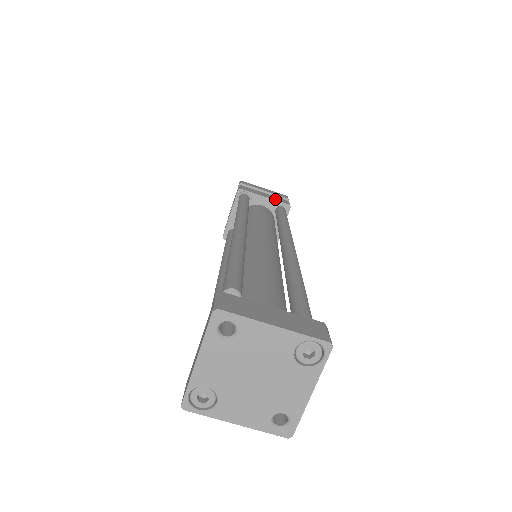
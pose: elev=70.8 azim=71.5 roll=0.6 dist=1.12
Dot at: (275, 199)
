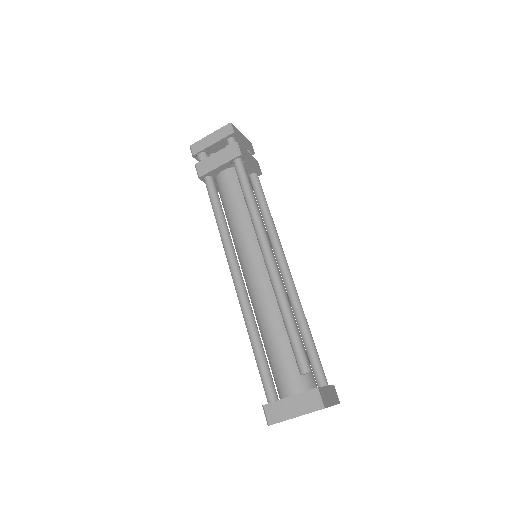
Dot at: (256, 166)
